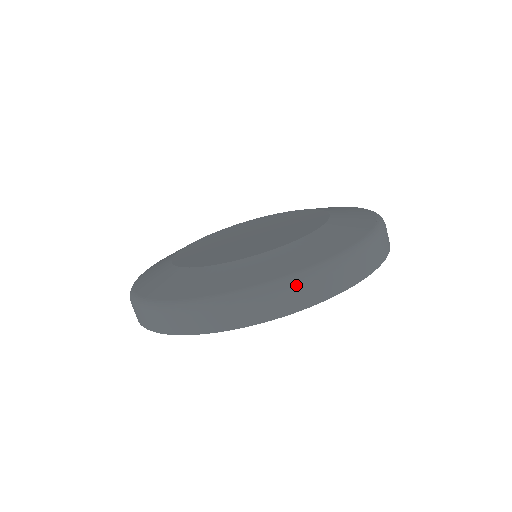
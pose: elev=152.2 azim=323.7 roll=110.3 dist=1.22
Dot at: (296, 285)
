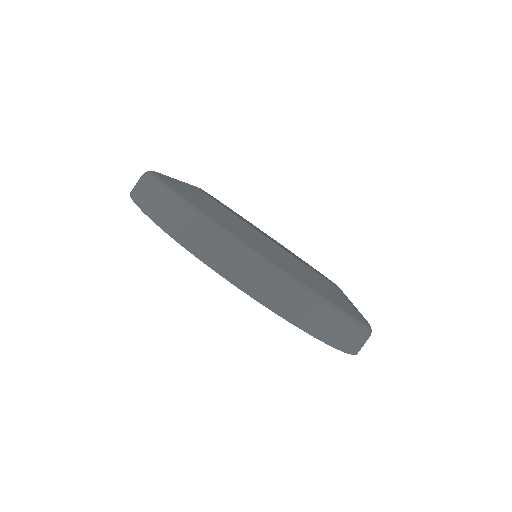
Dot at: (358, 331)
